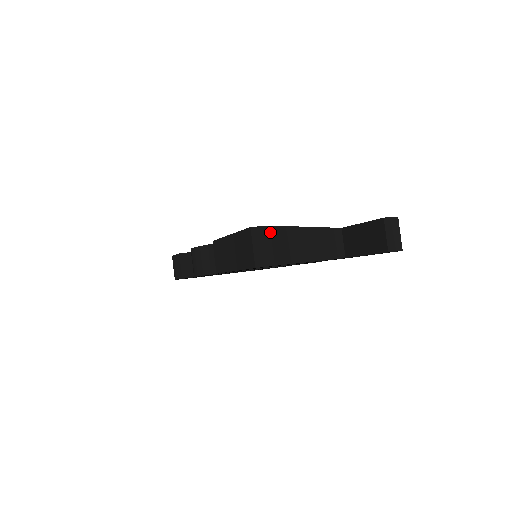
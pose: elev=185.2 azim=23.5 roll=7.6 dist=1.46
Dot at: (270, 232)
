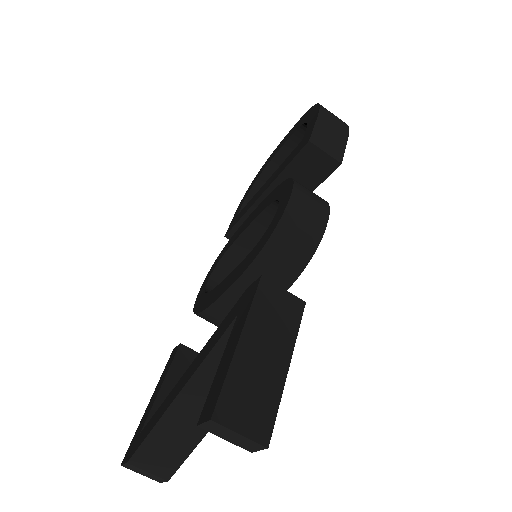
Dot at: (133, 466)
